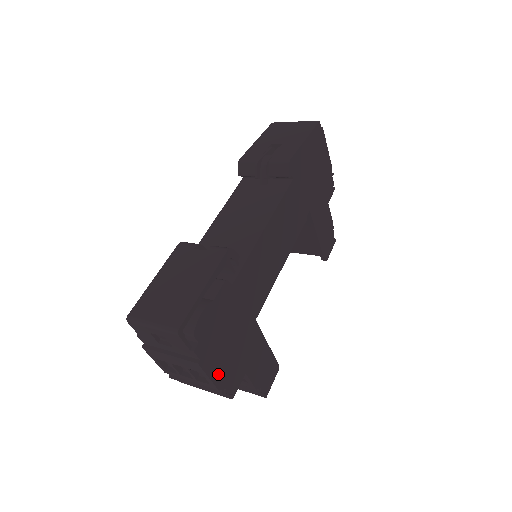
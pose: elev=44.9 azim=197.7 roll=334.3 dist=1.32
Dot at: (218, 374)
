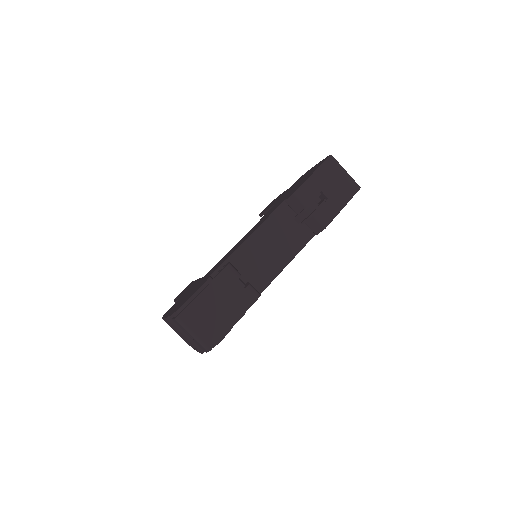
Dot at: occluded
